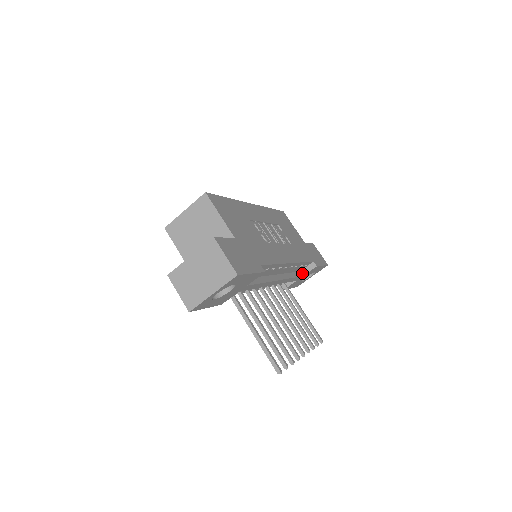
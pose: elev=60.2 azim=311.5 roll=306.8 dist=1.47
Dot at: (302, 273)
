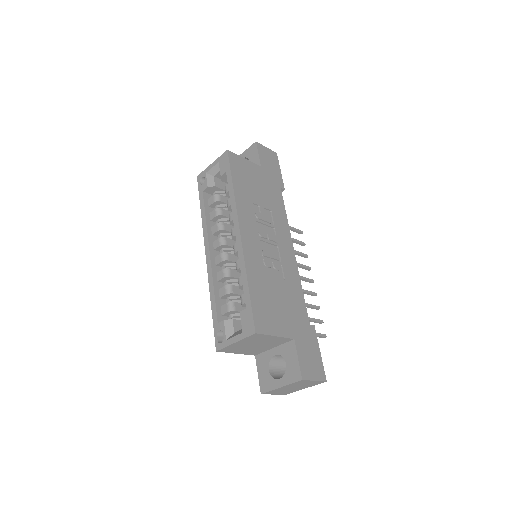
Dot at: occluded
